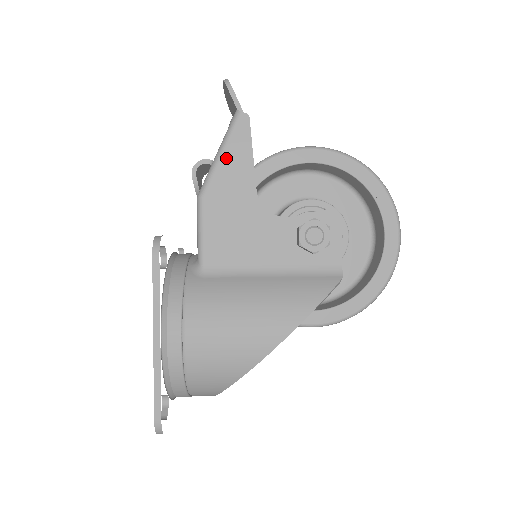
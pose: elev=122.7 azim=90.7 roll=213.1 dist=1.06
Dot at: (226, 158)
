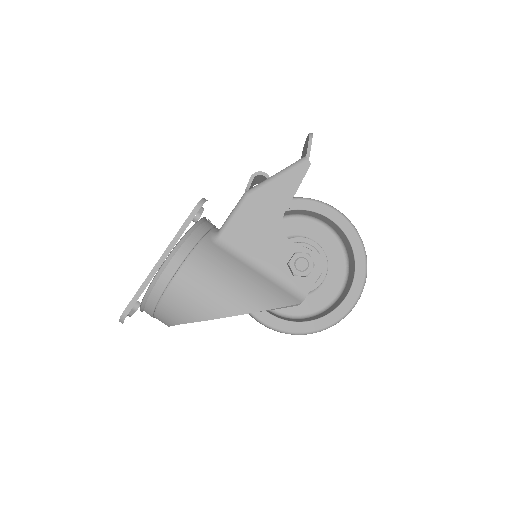
Dot at: (279, 181)
